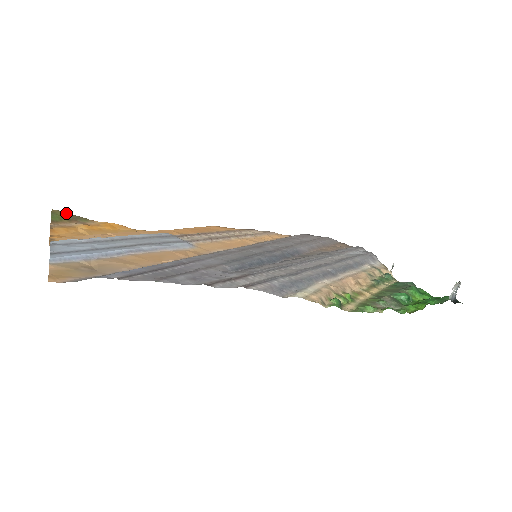
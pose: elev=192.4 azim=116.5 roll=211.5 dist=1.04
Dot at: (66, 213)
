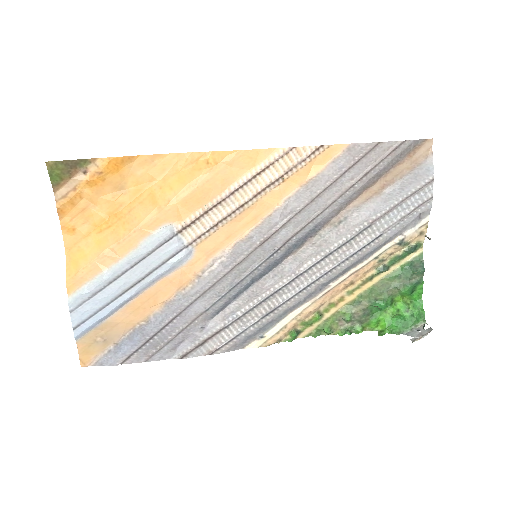
Dot at: (62, 162)
